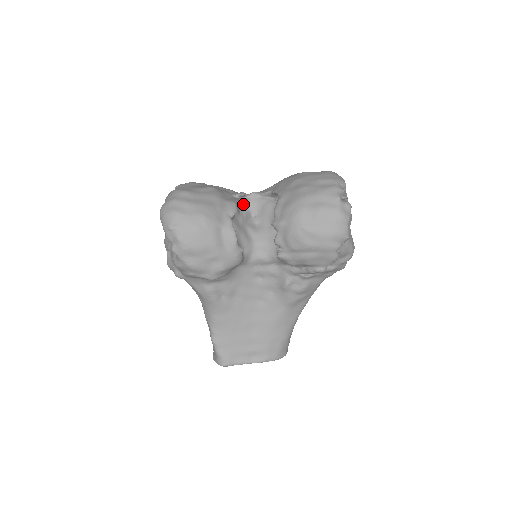
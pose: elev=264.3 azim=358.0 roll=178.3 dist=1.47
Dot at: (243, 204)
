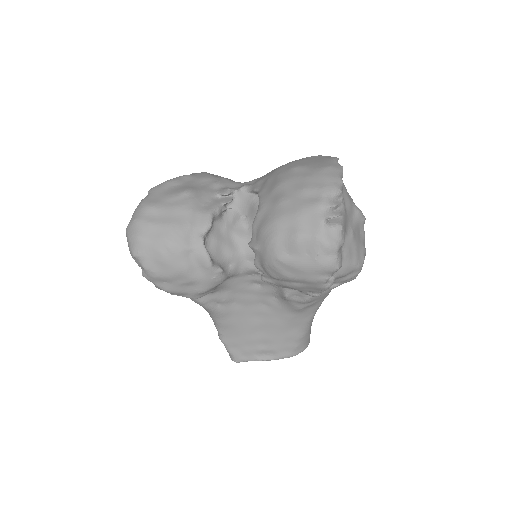
Dot at: (229, 204)
